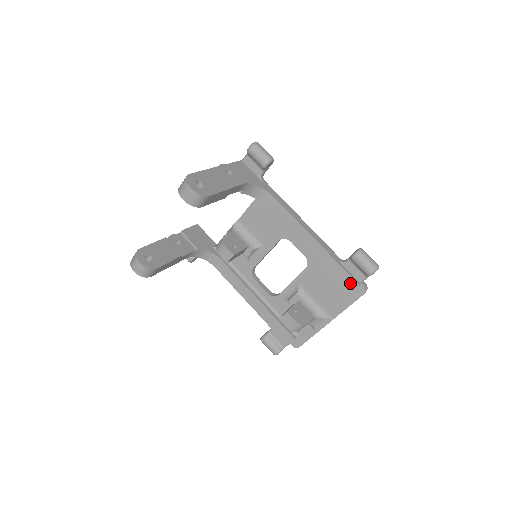
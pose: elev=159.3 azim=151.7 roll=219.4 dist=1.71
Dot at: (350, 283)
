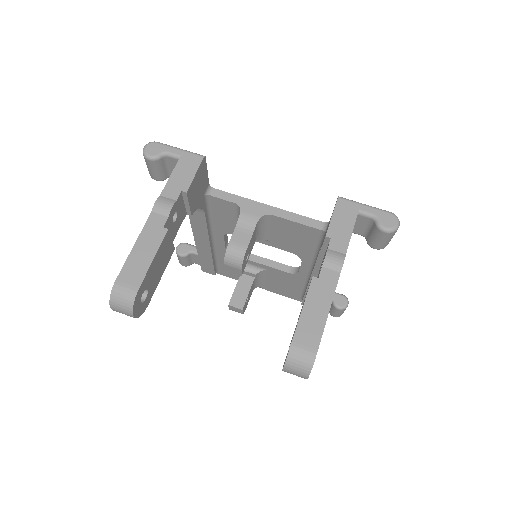
Dot at: occluded
